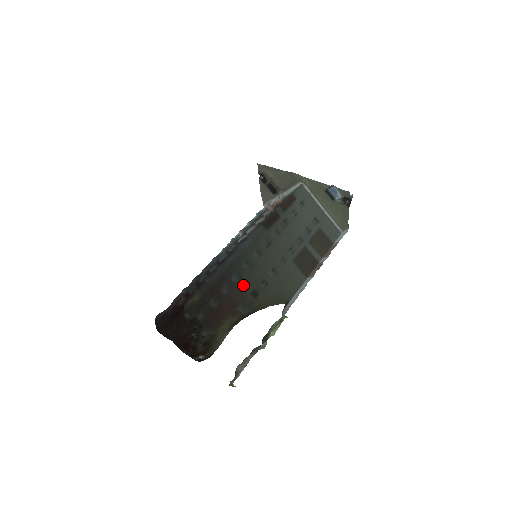
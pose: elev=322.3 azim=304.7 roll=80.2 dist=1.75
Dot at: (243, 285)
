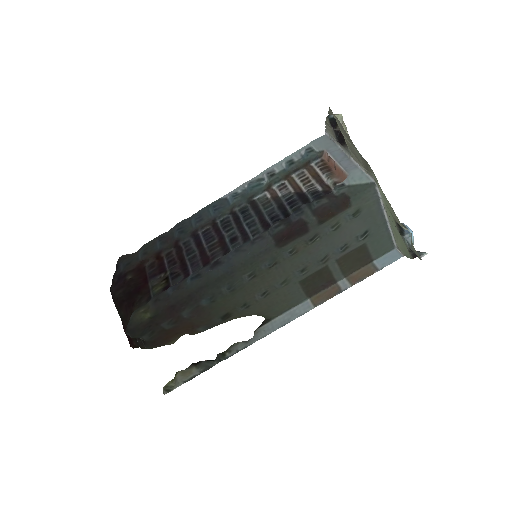
Dot at: (214, 308)
